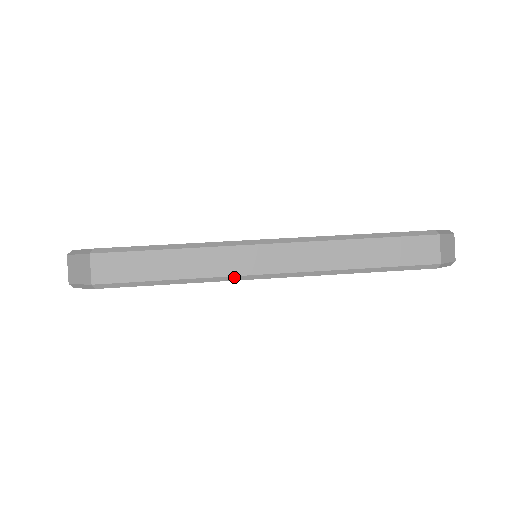
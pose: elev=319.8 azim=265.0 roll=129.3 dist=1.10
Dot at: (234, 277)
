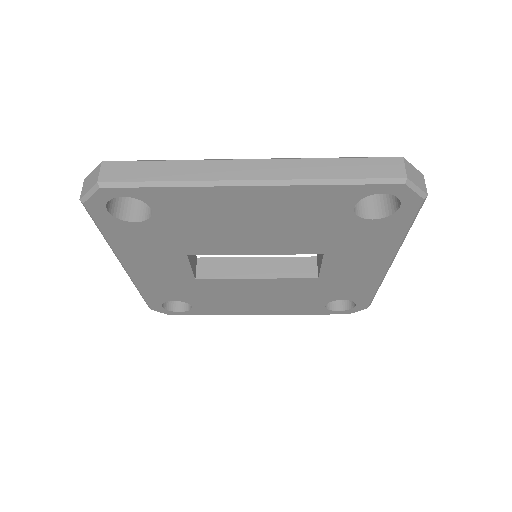
Dot at: (218, 182)
